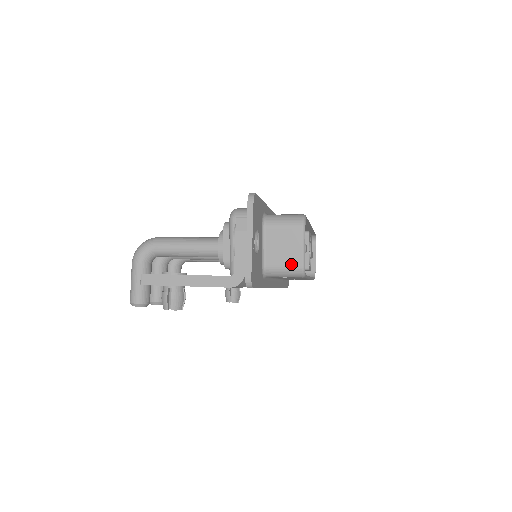
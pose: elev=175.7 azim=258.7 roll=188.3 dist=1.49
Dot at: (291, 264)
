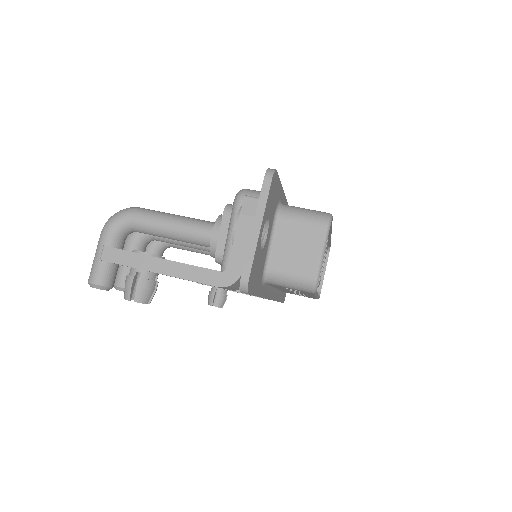
Dot at: (302, 273)
